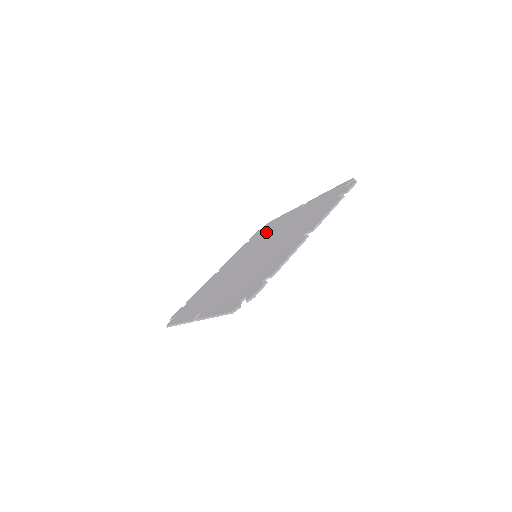
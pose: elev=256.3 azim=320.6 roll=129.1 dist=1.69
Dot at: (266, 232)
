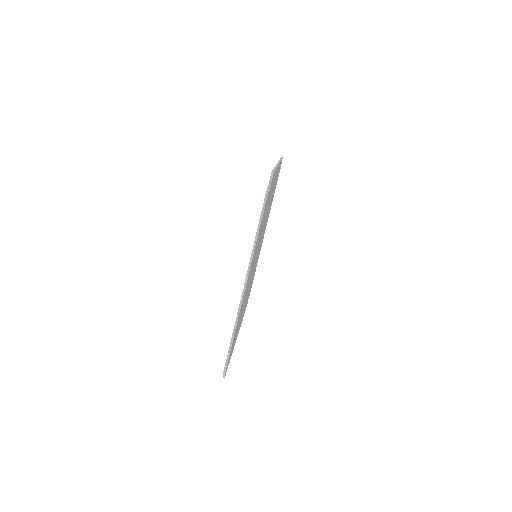
Dot at: occluded
